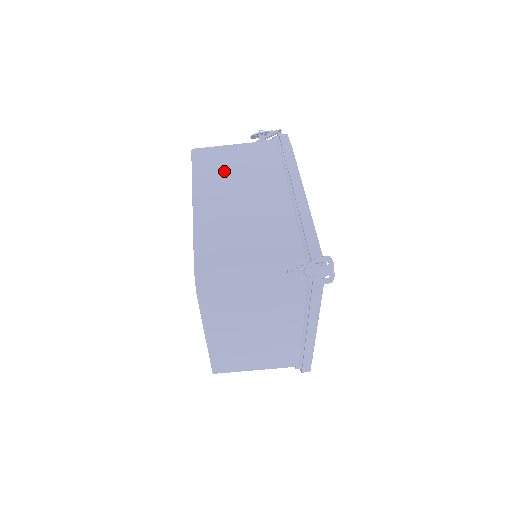
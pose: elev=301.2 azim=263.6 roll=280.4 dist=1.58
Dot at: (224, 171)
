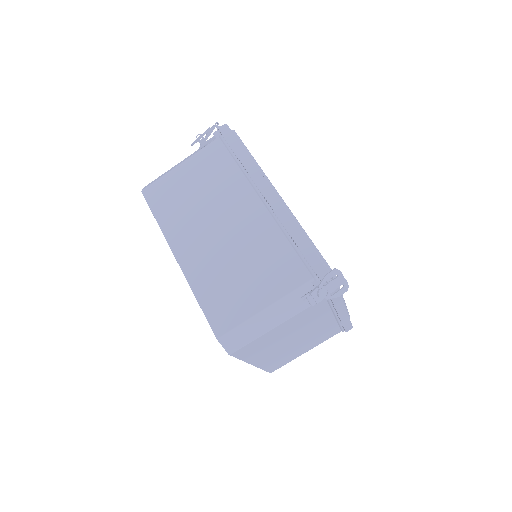
Dot at: (187, 205)
